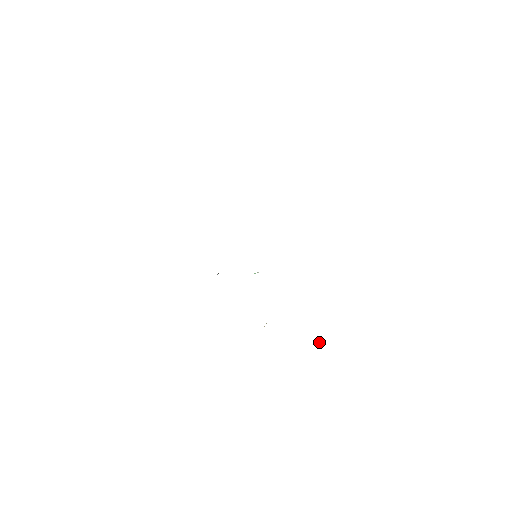
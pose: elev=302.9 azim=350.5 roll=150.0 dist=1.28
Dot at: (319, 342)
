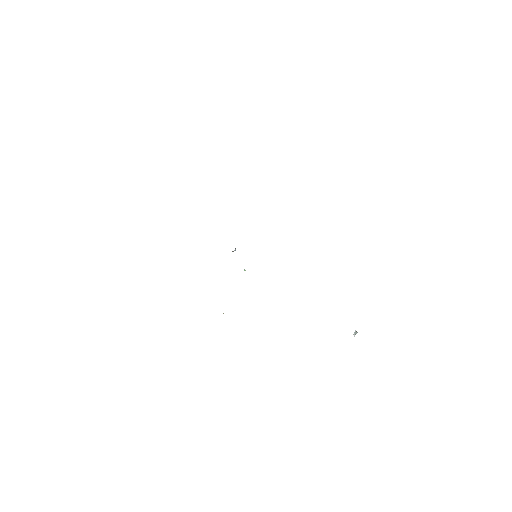
Dot at: (354, 335)
